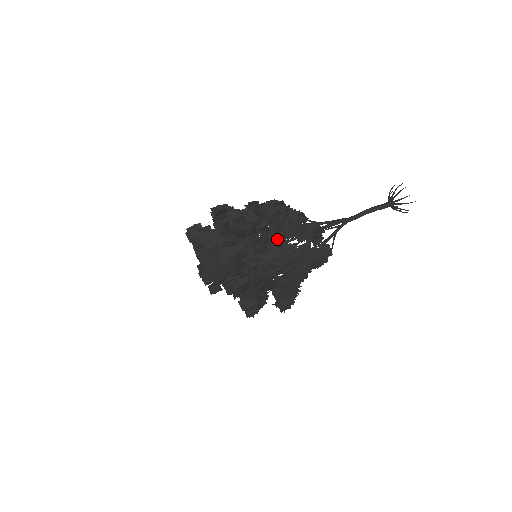
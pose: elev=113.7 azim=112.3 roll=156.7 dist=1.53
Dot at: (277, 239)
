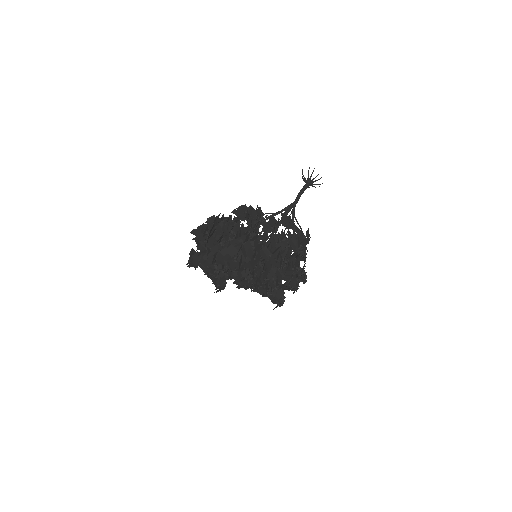
Dot at: (266, 235)
